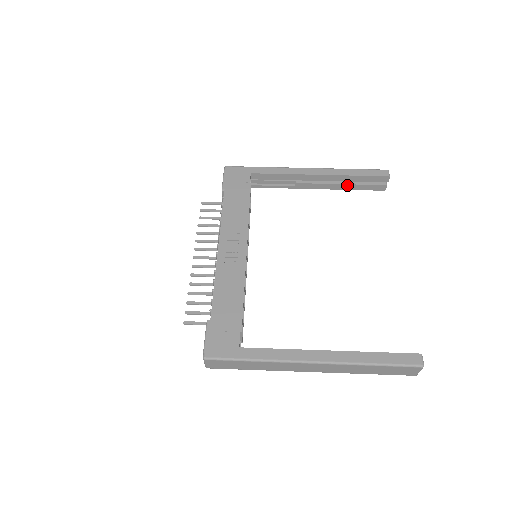
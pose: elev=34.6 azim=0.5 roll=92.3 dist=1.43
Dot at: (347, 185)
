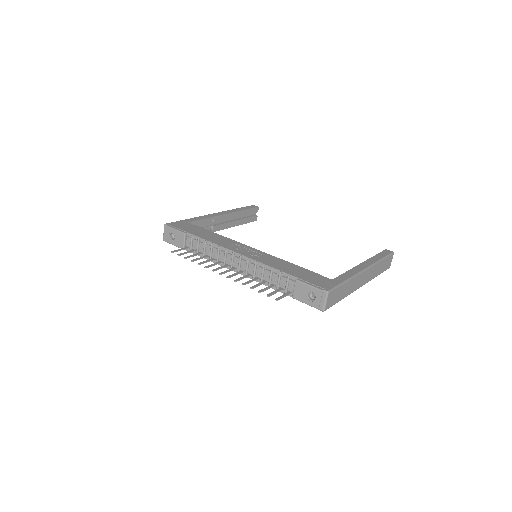
Dot at: (239, 221)
